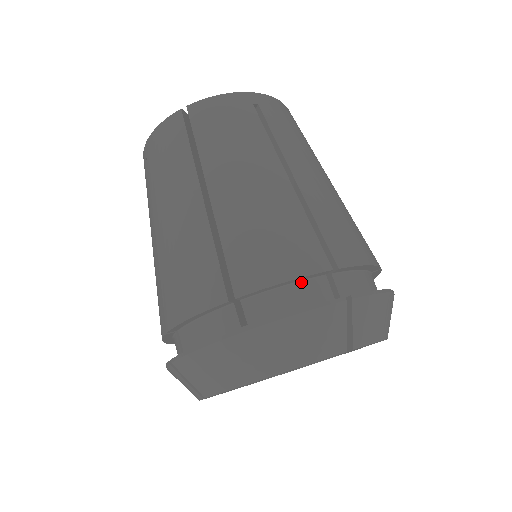
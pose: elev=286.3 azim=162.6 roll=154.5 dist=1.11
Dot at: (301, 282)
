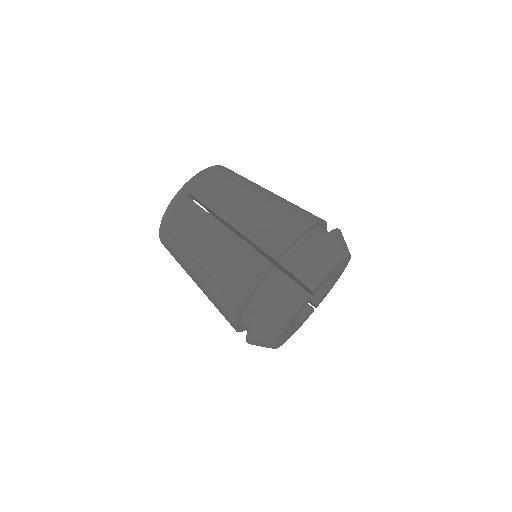
Dot at: (264, 280)
